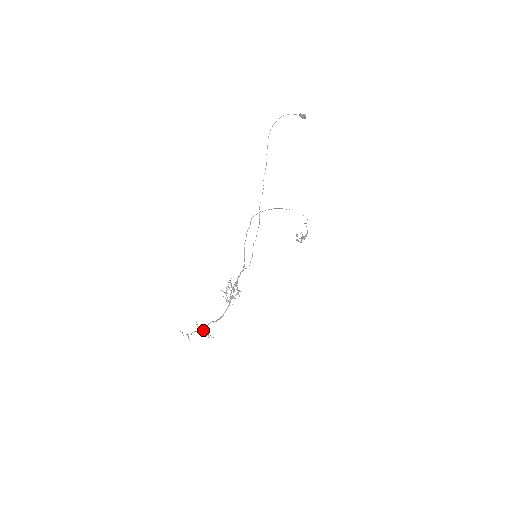
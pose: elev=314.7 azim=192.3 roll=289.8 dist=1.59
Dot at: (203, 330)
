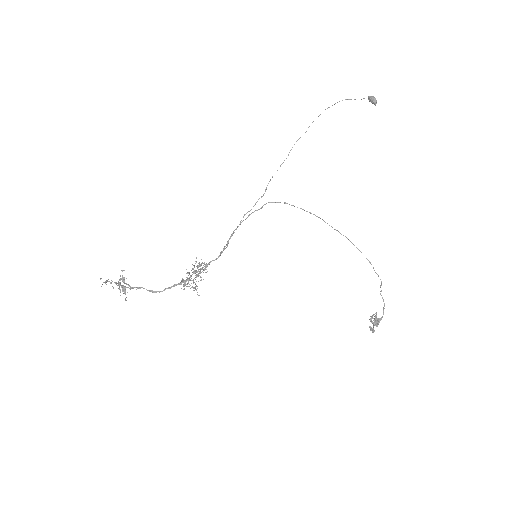
Dot at: (124, 283)
